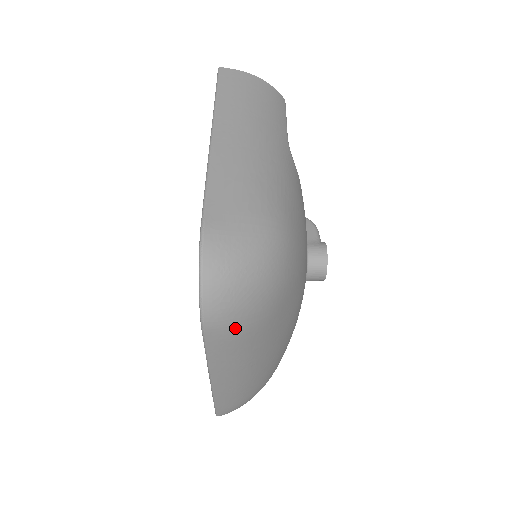
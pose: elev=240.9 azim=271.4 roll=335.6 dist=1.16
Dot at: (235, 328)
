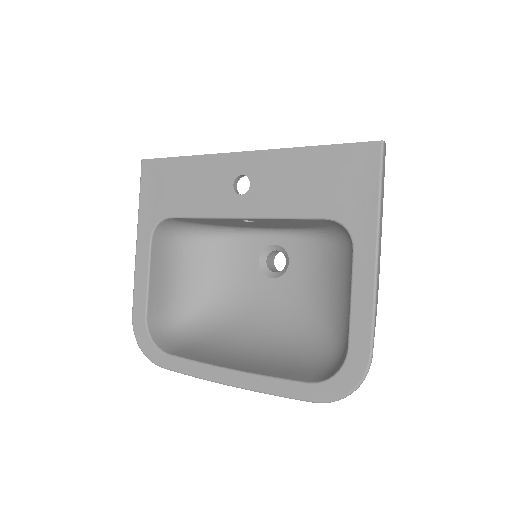
Dot at: occluded
